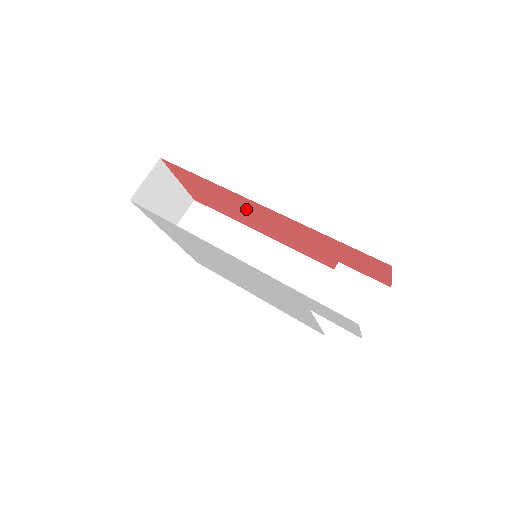
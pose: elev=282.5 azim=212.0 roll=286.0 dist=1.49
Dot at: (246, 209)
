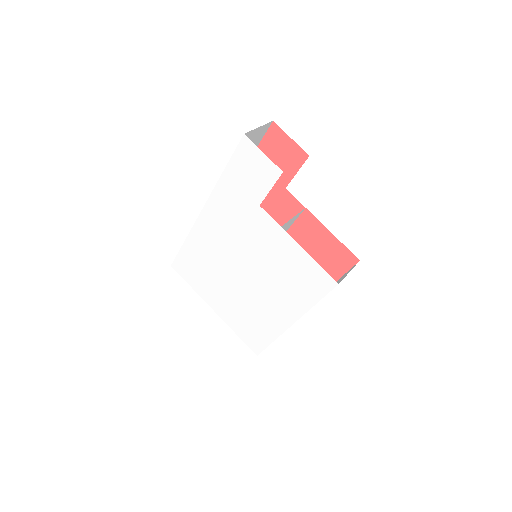
Dot at: occluded
